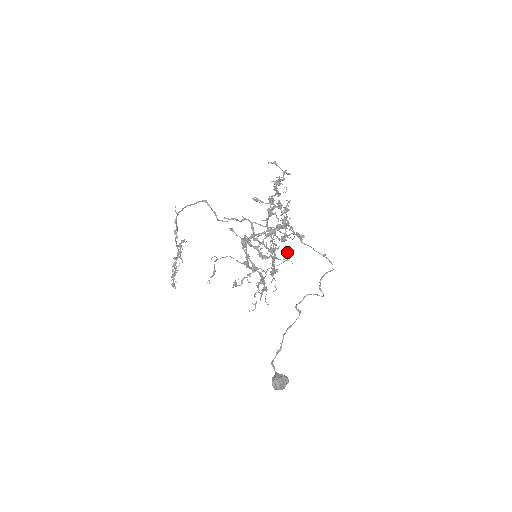
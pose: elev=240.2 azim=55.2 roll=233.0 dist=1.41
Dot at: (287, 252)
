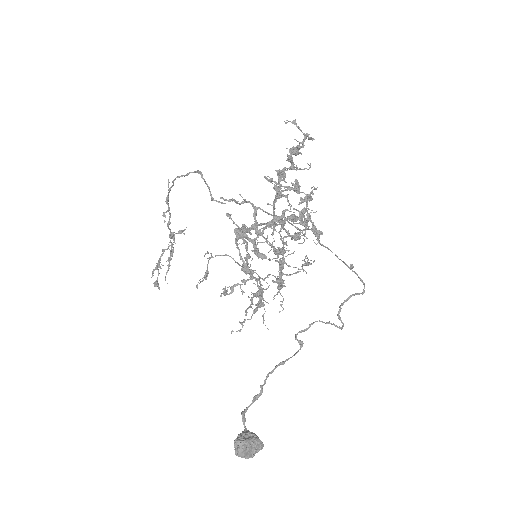
Dot at: occluded
